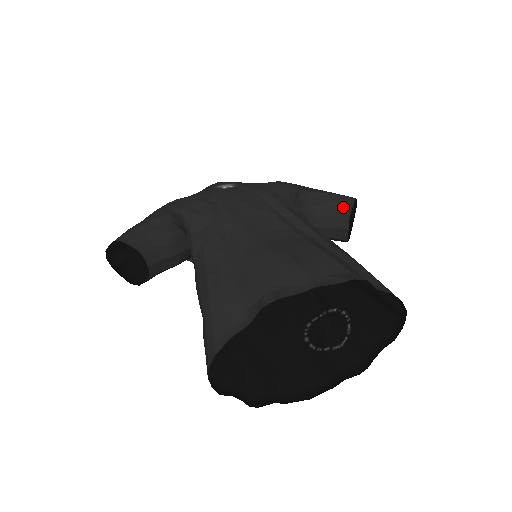
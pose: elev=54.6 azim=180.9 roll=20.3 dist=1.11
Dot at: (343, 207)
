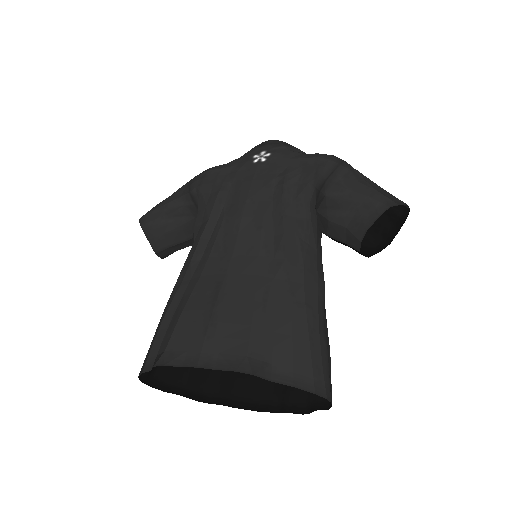
Dot at: (361, 221)
